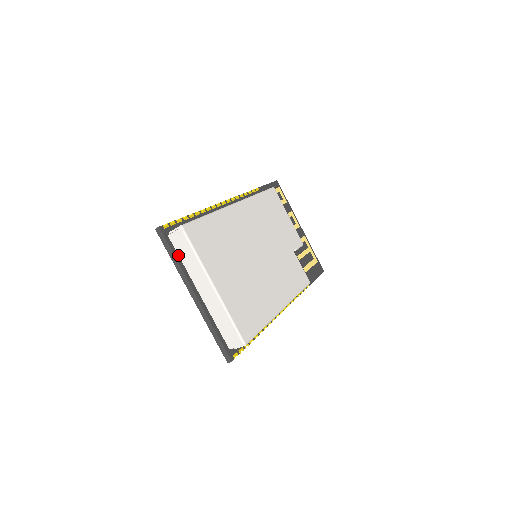
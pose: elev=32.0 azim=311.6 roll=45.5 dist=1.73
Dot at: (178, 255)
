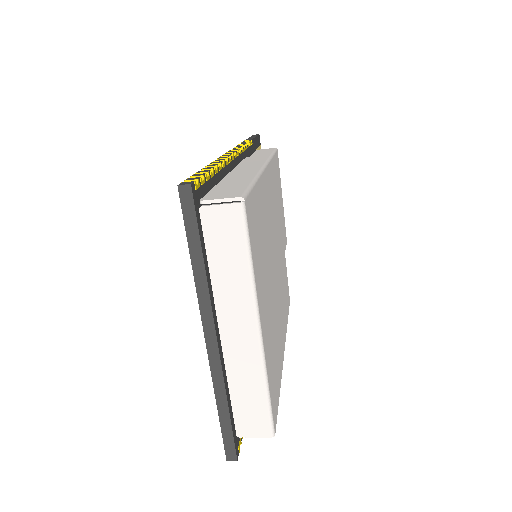
Dot at: (205, 252)
